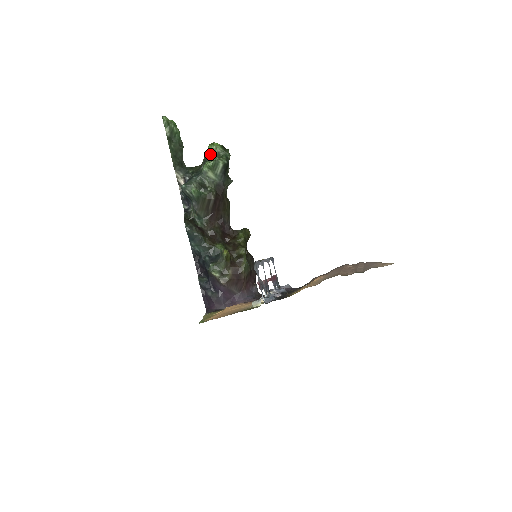
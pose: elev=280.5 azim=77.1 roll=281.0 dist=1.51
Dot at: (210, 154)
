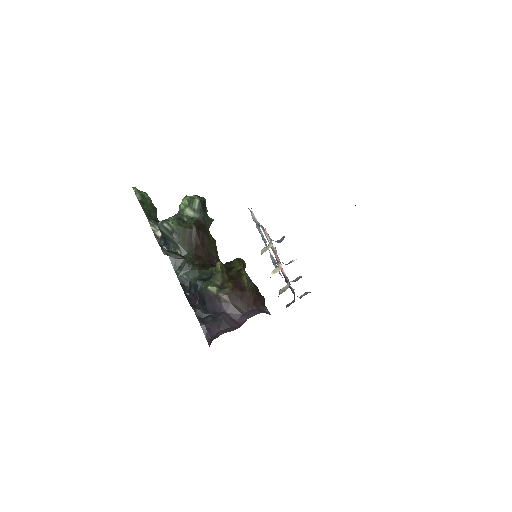
Dot at: occluded
